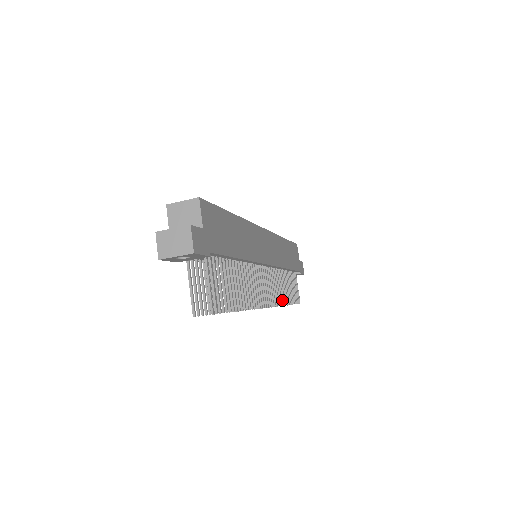
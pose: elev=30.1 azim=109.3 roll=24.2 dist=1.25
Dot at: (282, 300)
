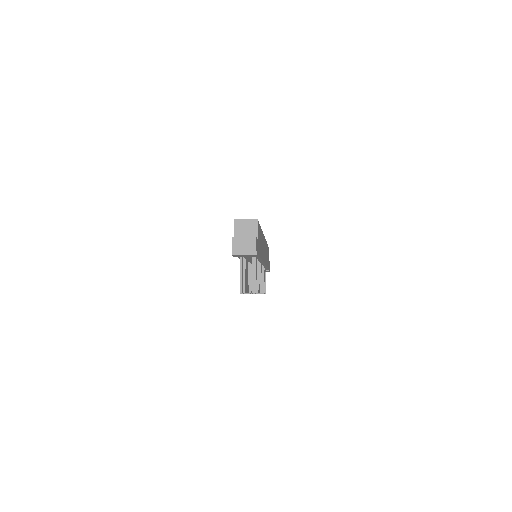
Dot at: (263, 290)
